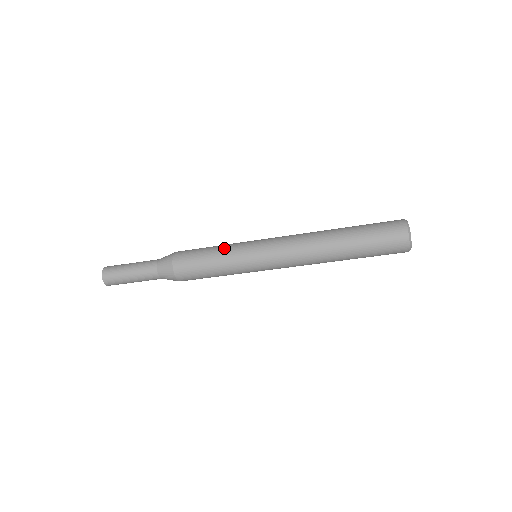
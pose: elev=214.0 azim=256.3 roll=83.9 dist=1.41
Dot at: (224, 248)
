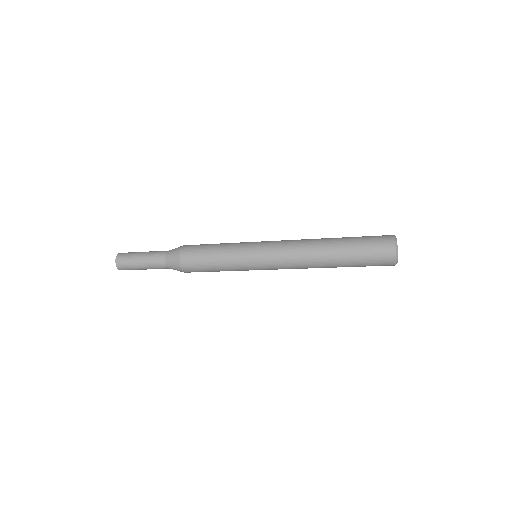
Dot at: (227, 251)
